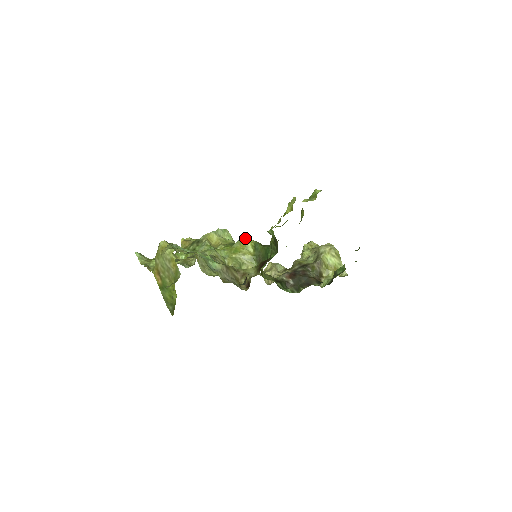
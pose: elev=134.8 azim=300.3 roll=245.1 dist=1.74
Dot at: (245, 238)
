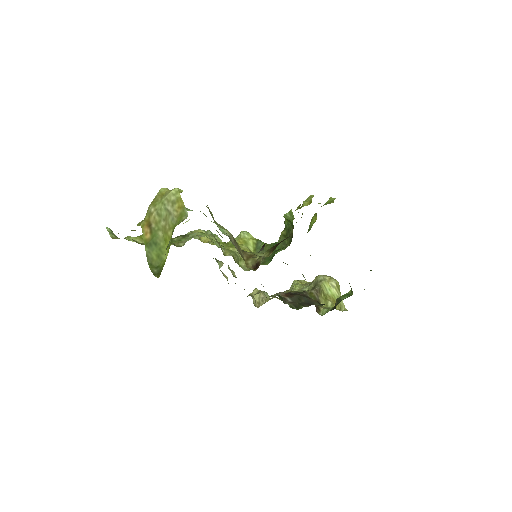
Dot at: (246, 234)
